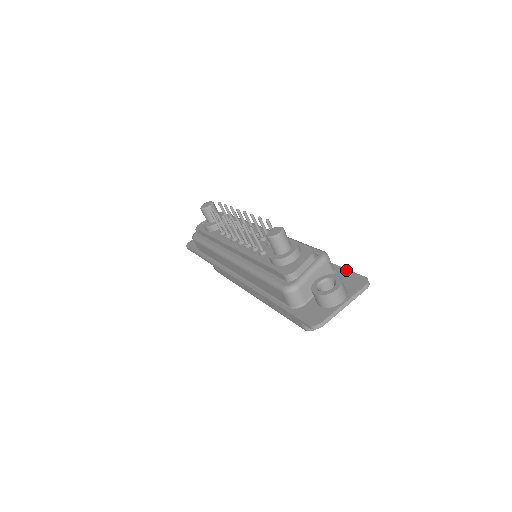
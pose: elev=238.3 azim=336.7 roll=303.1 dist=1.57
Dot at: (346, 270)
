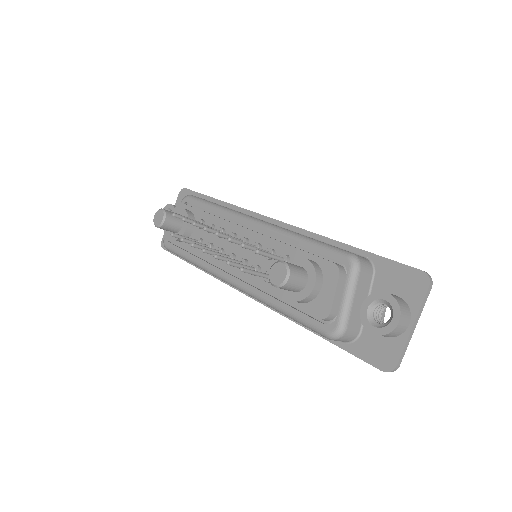
Dot at: (388, 261)
